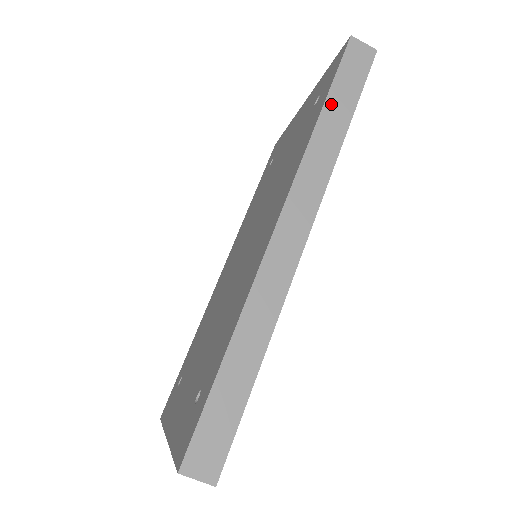
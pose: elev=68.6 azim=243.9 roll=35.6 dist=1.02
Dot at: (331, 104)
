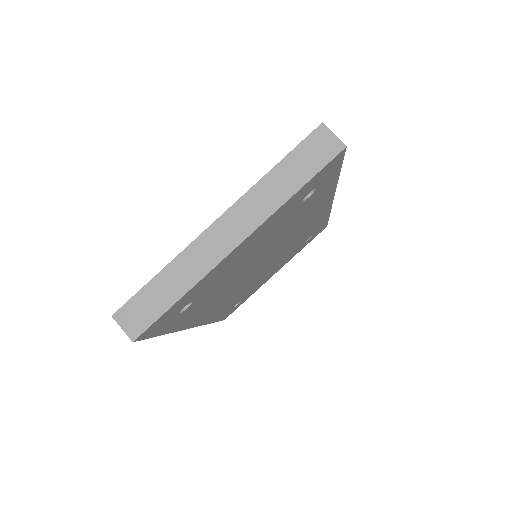
Dot at: occluded
